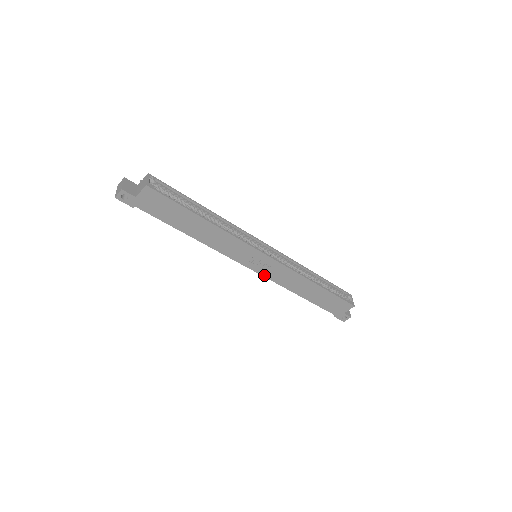
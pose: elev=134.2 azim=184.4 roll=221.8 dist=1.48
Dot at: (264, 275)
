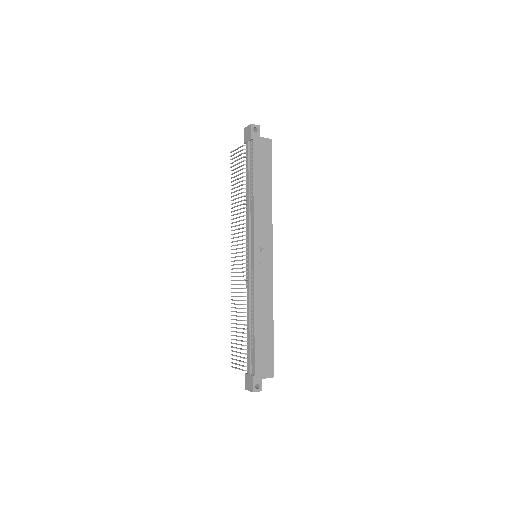
Dot at: (255, 270)
